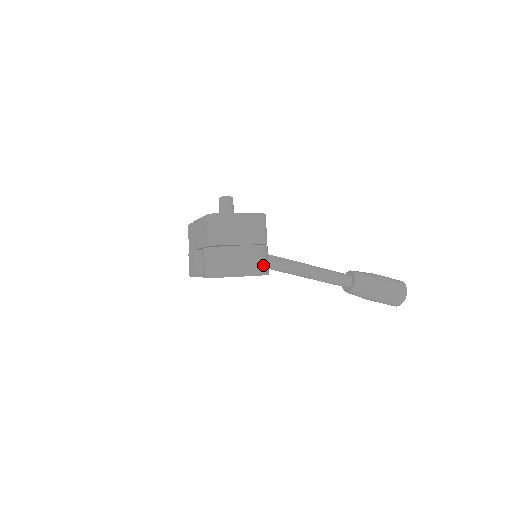
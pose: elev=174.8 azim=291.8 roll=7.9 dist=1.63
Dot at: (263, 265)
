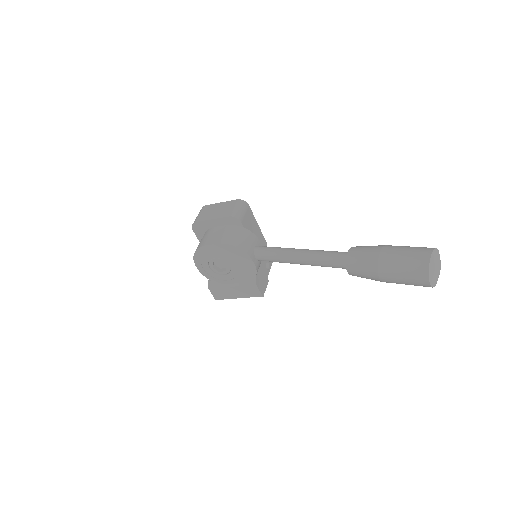
Dot at: (235, 239)
